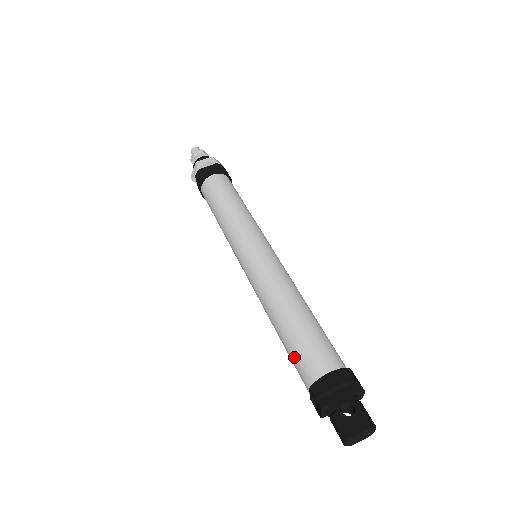
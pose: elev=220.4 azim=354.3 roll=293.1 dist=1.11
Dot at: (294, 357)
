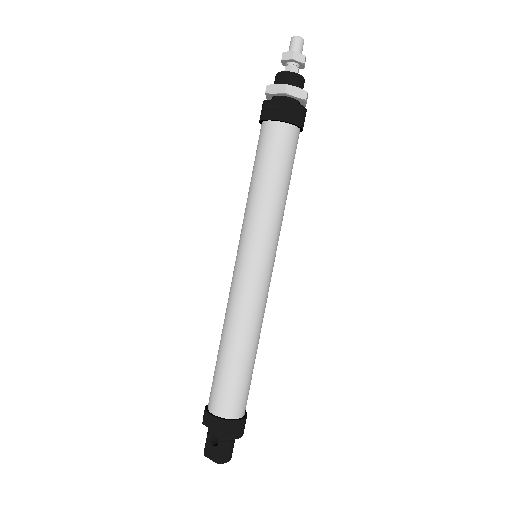
Dot at: occluded
